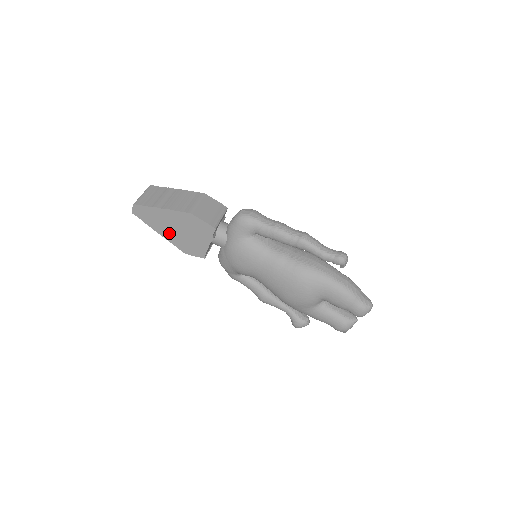
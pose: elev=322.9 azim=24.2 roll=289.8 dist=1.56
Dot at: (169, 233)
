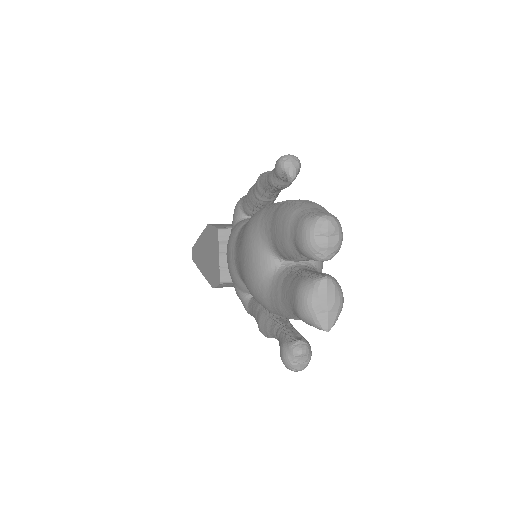
Dot at: (205, 266)
